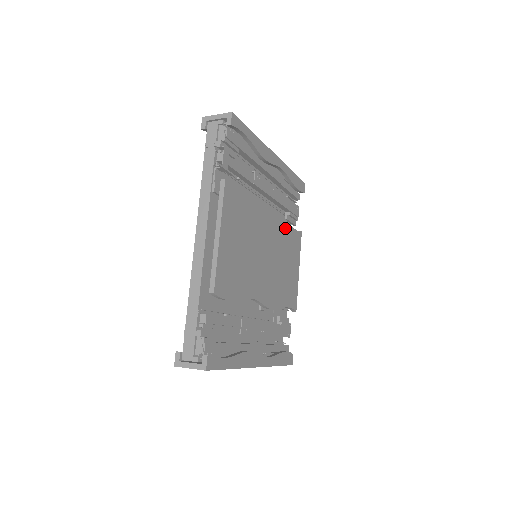
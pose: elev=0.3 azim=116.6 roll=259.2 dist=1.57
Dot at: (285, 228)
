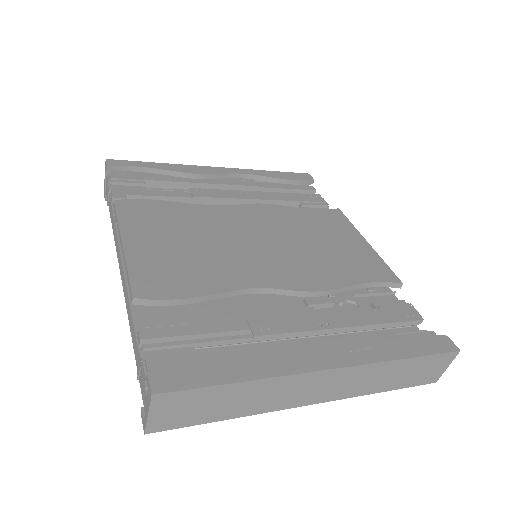
Dot at: (291, 213)
